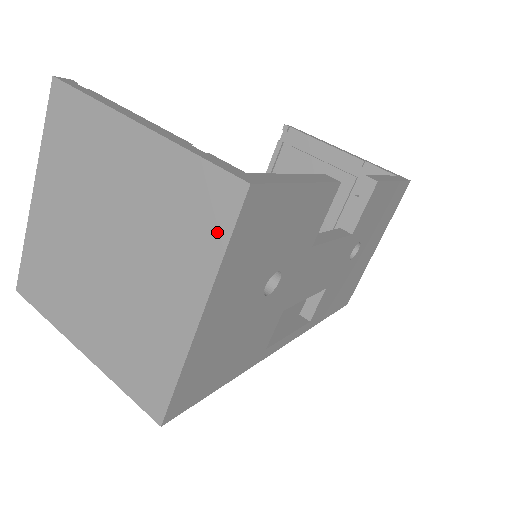
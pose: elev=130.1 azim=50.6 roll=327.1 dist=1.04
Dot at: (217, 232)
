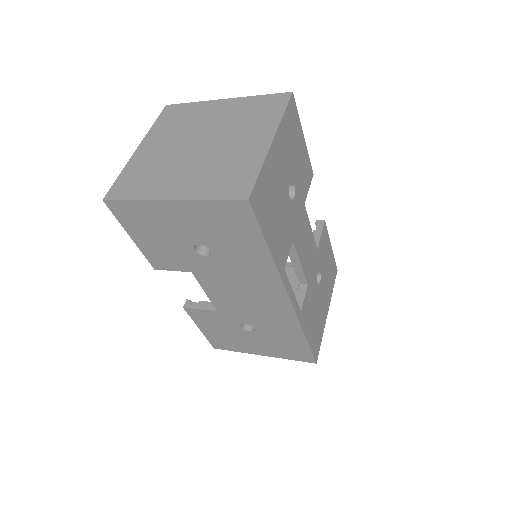
Dot at: (278, 109)
